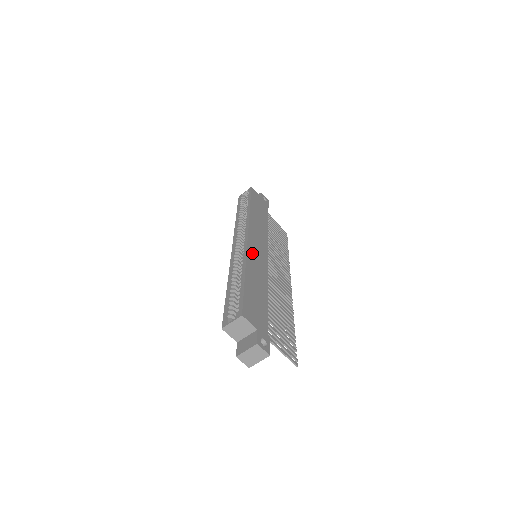
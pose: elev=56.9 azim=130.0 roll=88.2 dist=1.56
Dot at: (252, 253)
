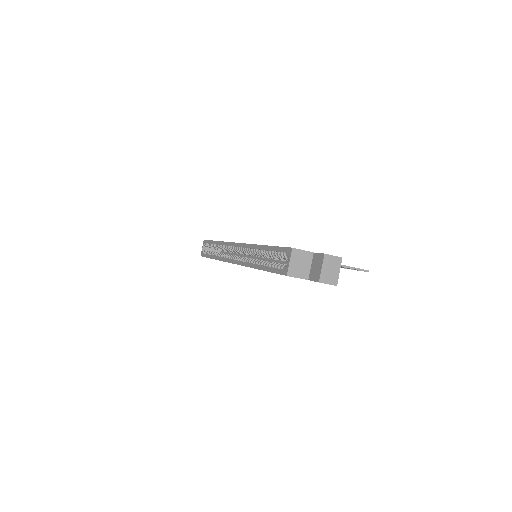
Dot at: occluded
